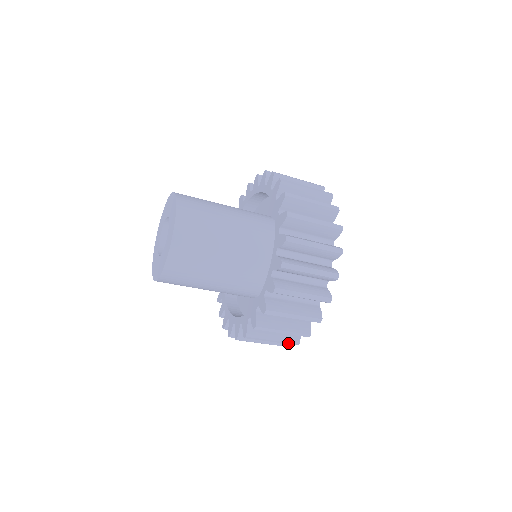
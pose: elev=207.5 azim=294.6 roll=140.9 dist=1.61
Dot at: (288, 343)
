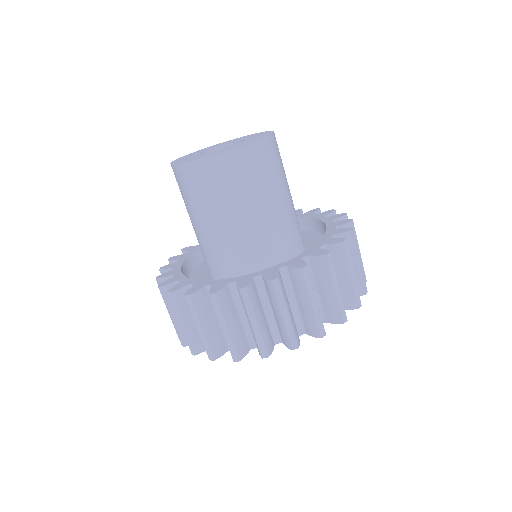
Dot at: (342, 310)
